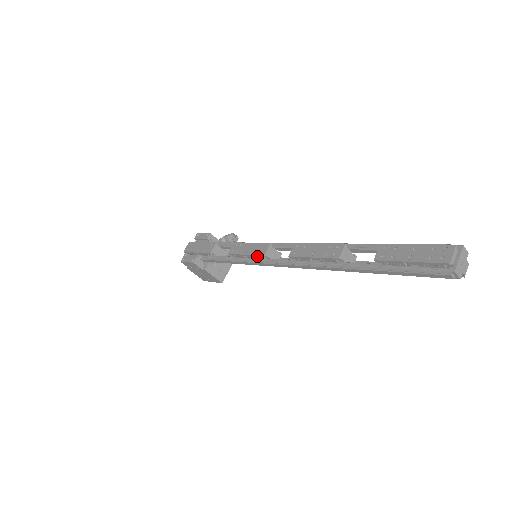
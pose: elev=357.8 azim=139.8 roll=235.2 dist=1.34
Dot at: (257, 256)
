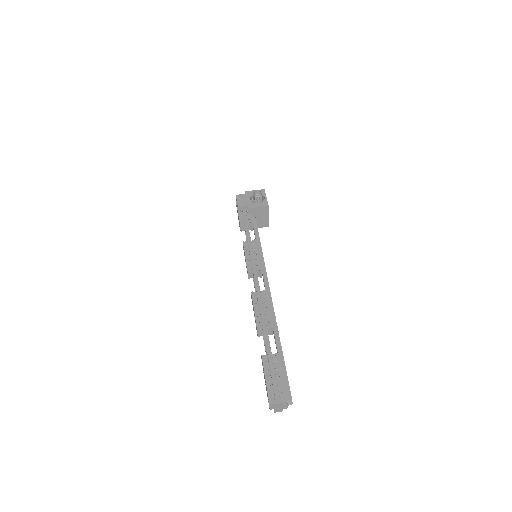
Dot at: occluded
